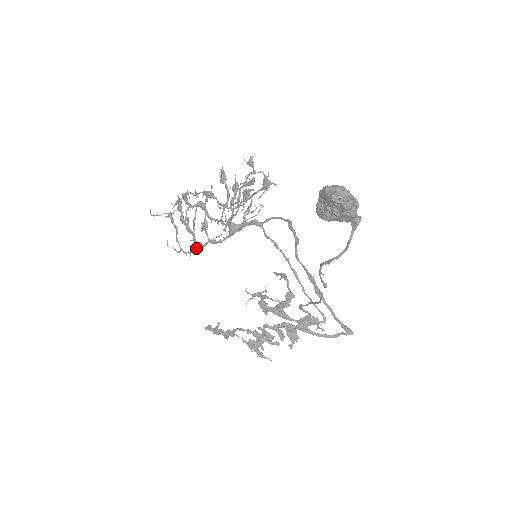
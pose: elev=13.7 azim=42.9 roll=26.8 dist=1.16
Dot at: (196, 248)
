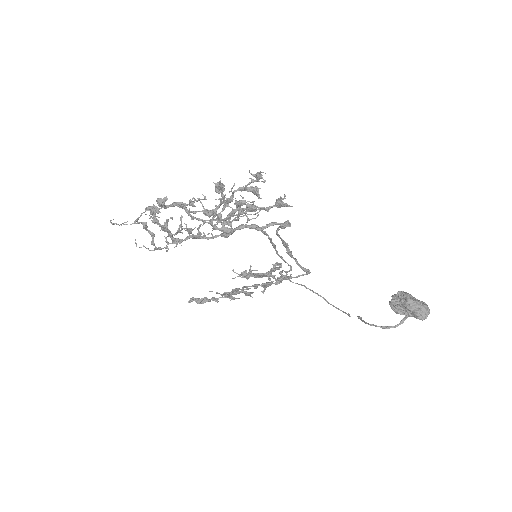
Dot at: occluded
